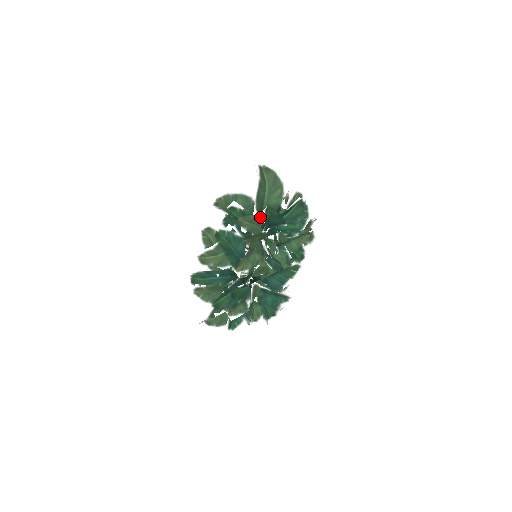
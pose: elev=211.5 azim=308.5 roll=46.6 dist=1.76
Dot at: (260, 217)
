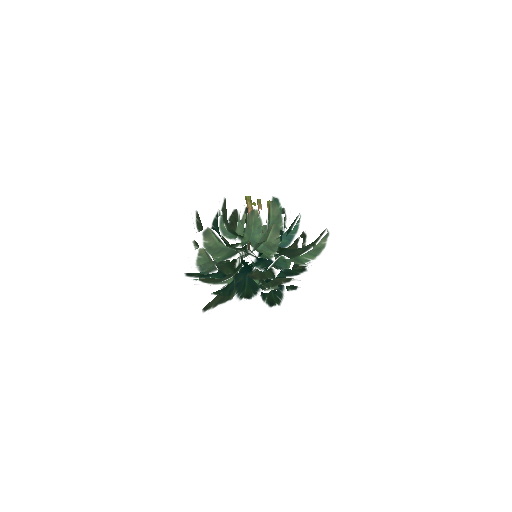
Dot at: (219, 280)
